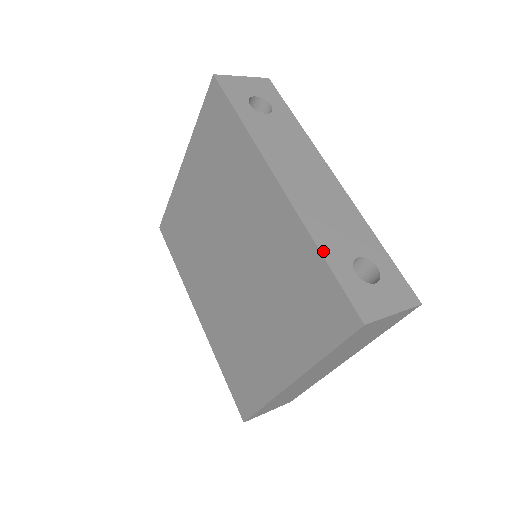
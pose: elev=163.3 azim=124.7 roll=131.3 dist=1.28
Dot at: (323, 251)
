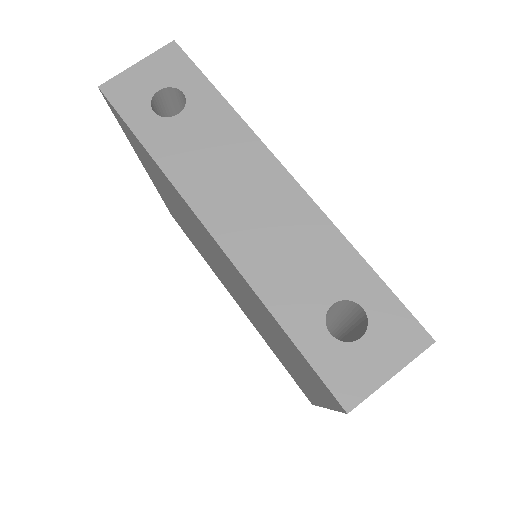
Dot at: (280, 318)
